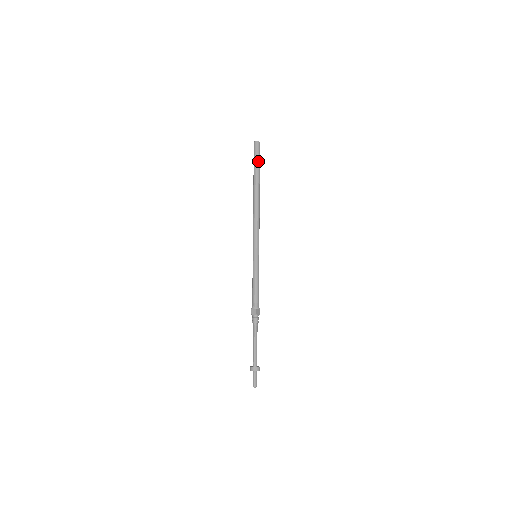
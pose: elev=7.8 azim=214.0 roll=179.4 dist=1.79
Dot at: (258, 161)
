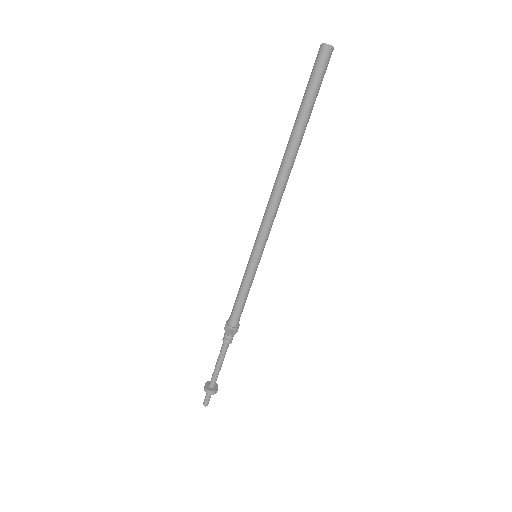
Dot at: (314, 91)
